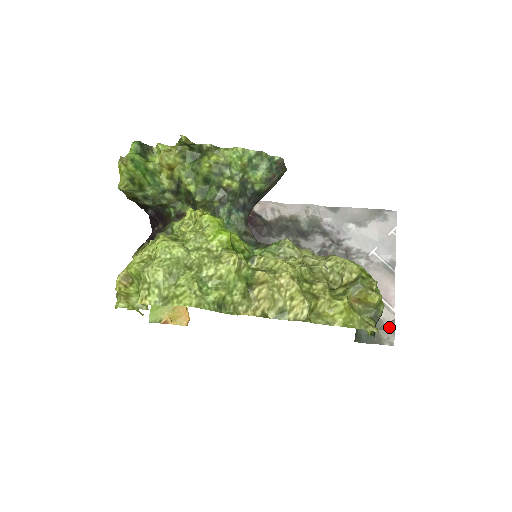
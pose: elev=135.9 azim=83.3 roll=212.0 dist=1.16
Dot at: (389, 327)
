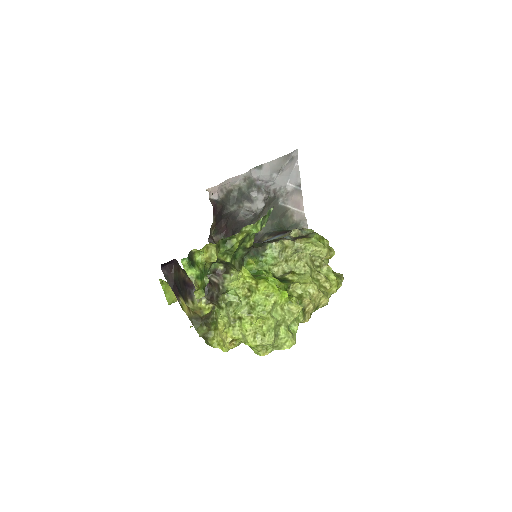
Dot at: (304, 223)
